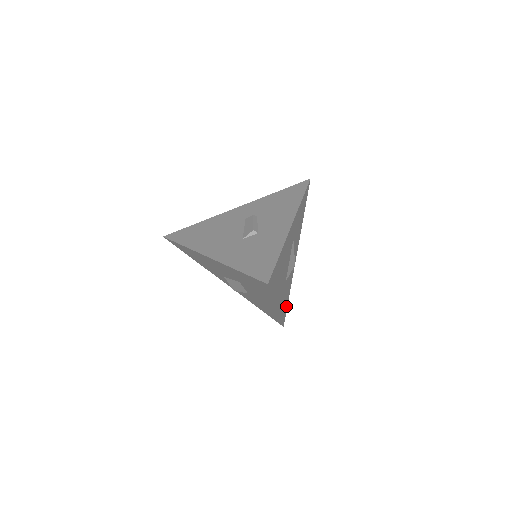
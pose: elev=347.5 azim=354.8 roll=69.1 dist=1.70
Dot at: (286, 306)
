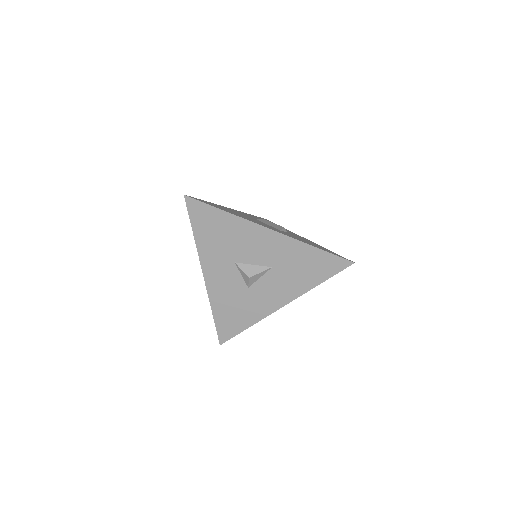
Dot at: occluded
